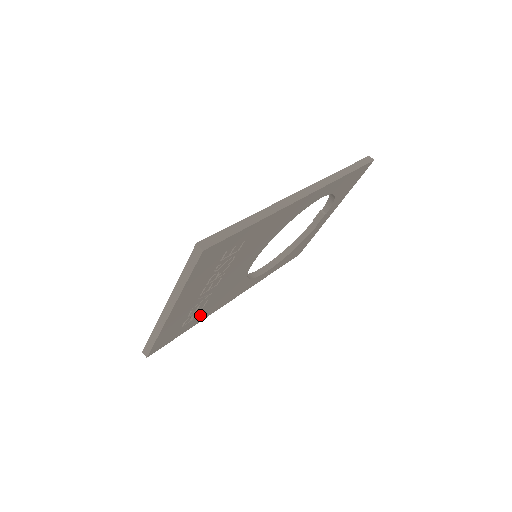
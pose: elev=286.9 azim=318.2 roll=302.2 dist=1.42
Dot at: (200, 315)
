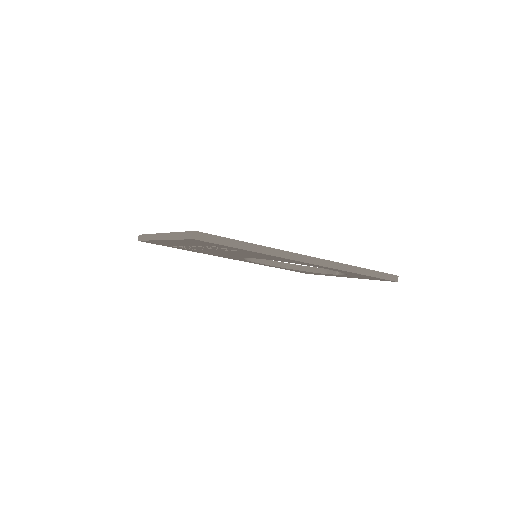
Dot at: (192, 250)
